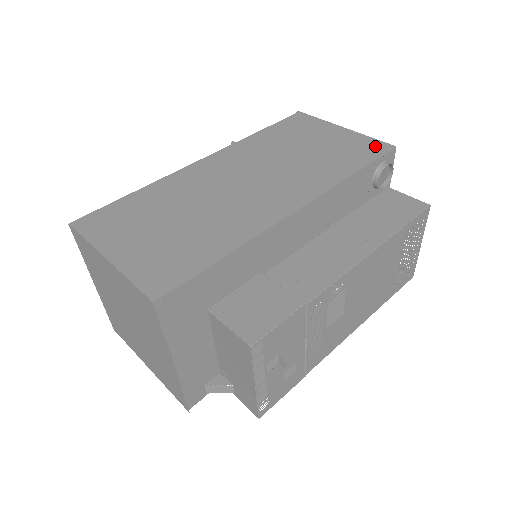
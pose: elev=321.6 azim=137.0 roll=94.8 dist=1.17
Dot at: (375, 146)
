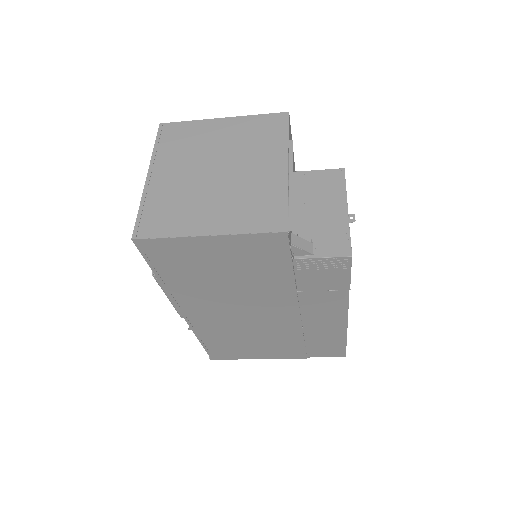
Dot at: occluded
